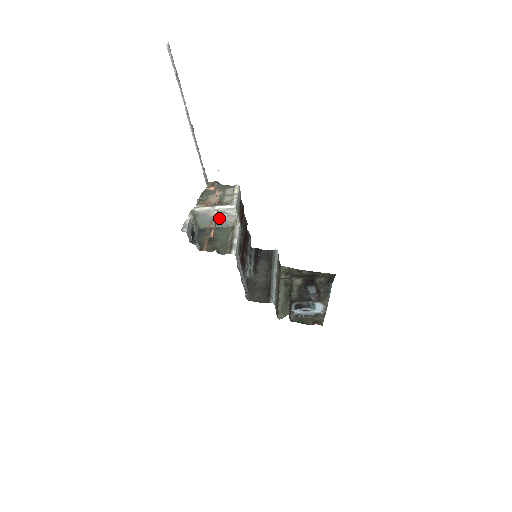
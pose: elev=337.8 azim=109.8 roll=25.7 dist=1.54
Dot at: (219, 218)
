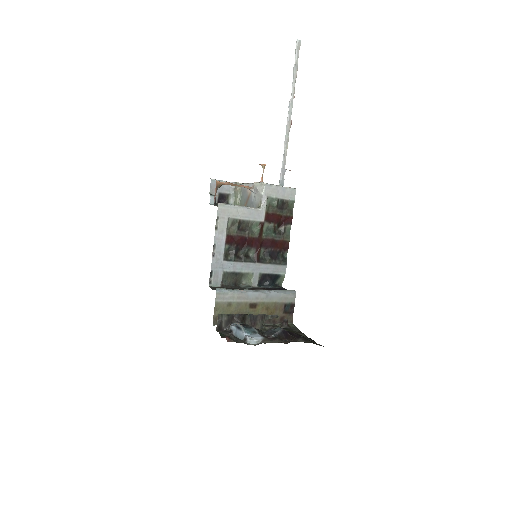
Dot at: (252, 197)
